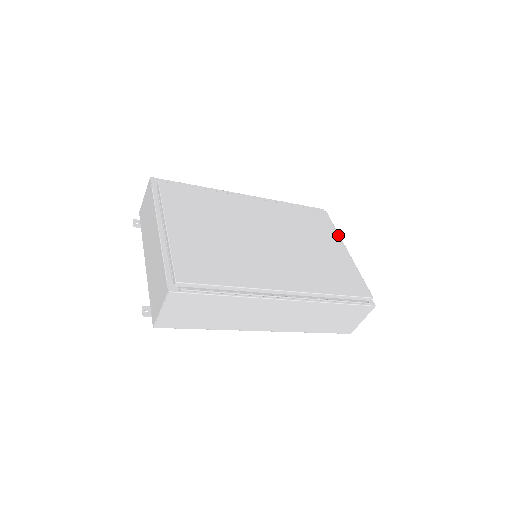
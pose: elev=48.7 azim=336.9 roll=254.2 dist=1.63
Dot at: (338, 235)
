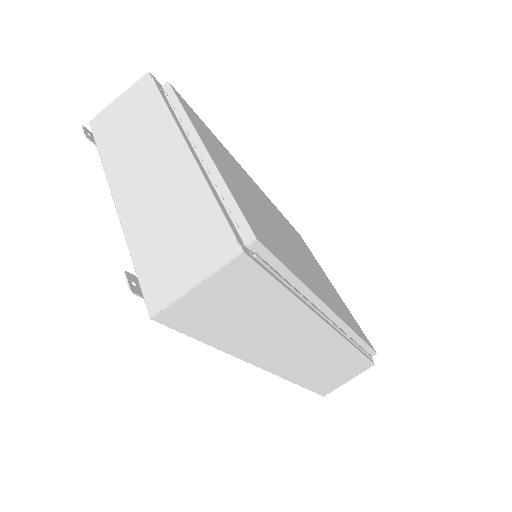
Dot at: (320, 266)
